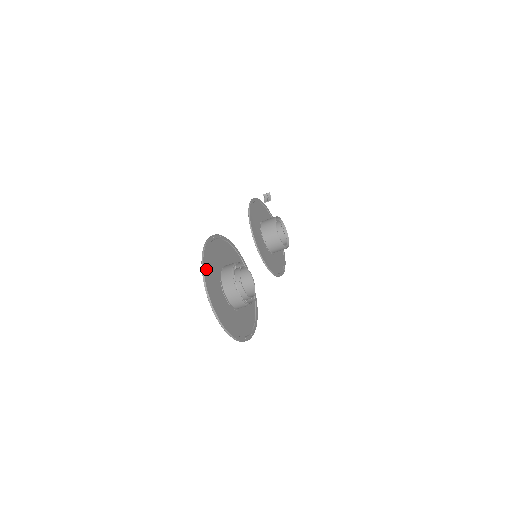
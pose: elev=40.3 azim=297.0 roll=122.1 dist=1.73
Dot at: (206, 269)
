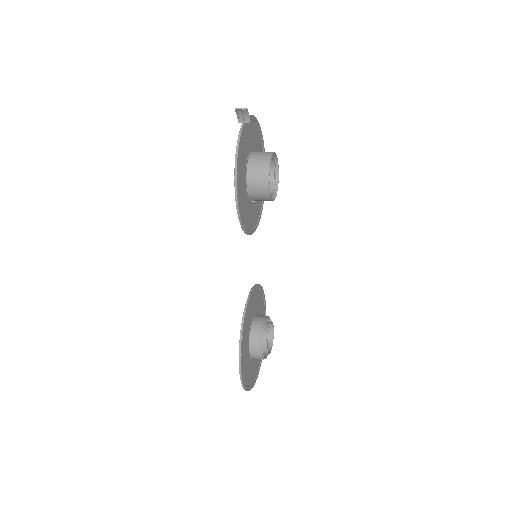
Dot at: (246, 384)
